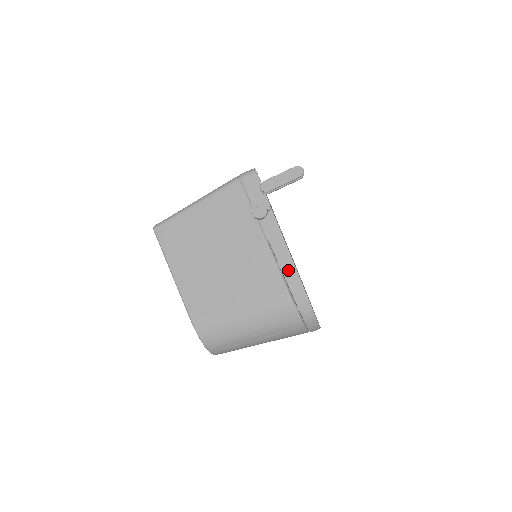
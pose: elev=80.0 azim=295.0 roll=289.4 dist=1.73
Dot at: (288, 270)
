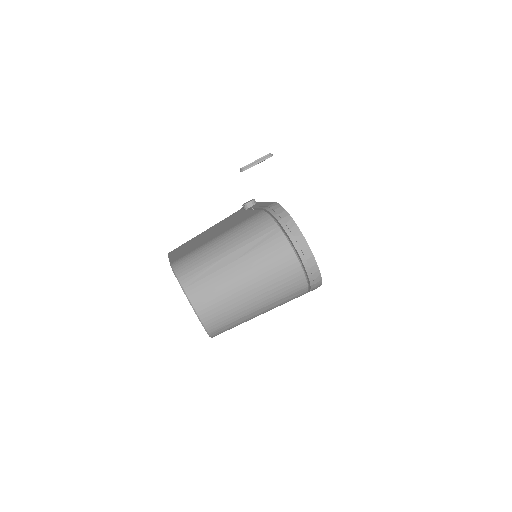
Dot at: (265, 205)
